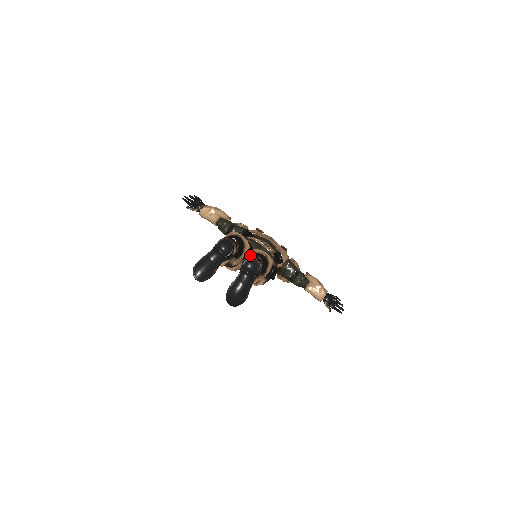
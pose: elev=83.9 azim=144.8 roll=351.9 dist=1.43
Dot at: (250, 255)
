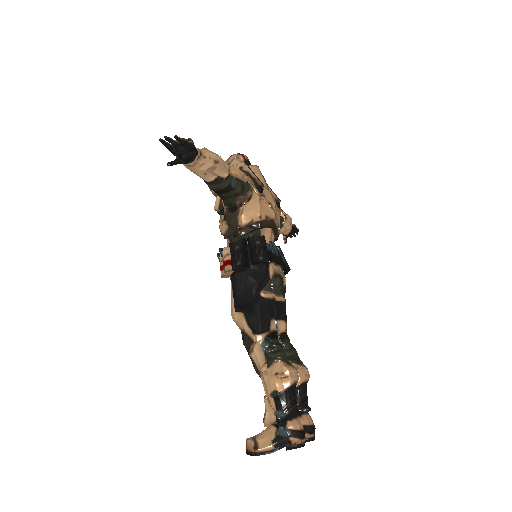
Dot at: (310, 431)
